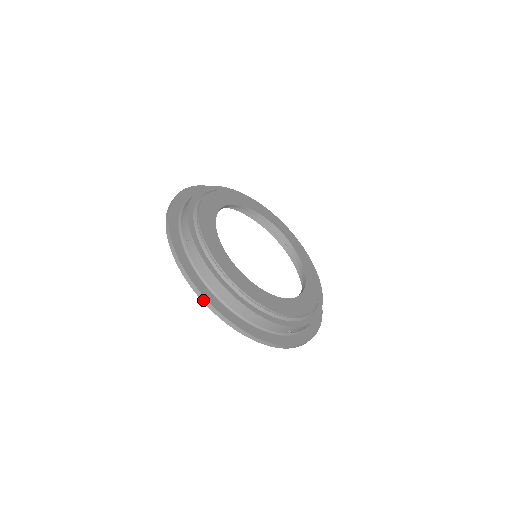
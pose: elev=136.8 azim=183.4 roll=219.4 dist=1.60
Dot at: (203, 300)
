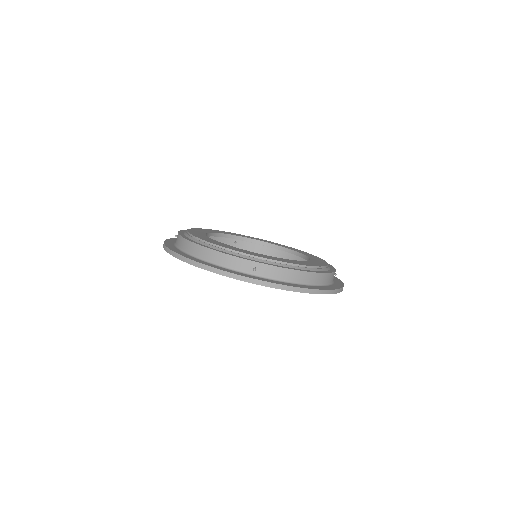
Dot at: (310, 292)
